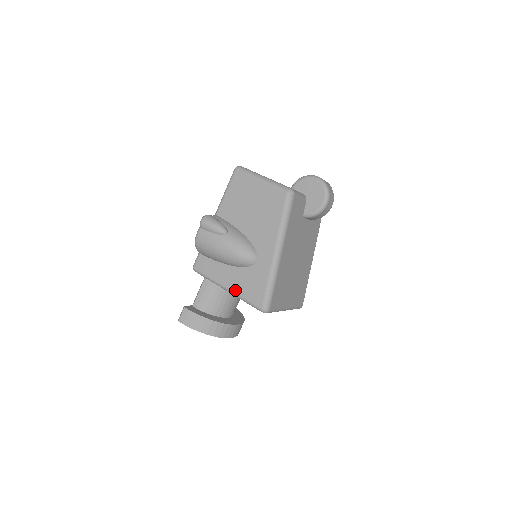
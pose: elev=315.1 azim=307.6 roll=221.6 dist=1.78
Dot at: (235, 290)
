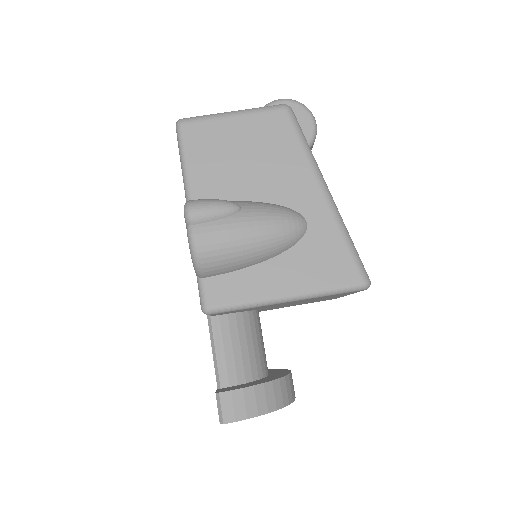
Dot at: (303, 288)
